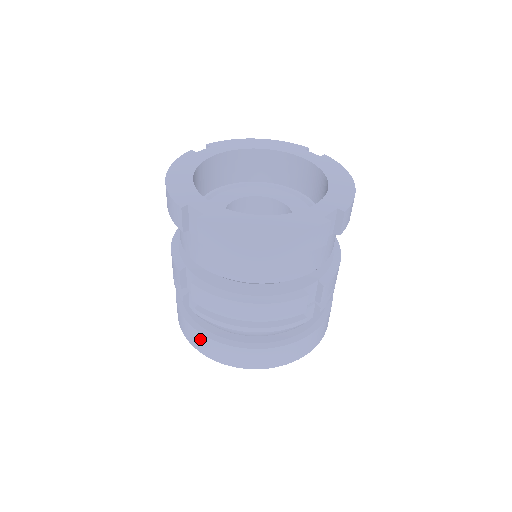
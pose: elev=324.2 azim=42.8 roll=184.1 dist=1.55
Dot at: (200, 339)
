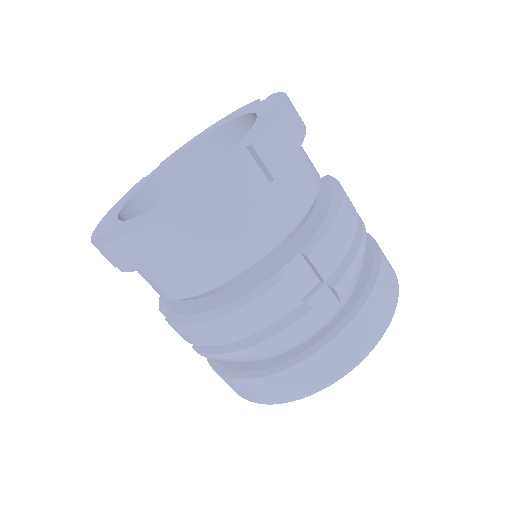
Dot at: (226, 381)
